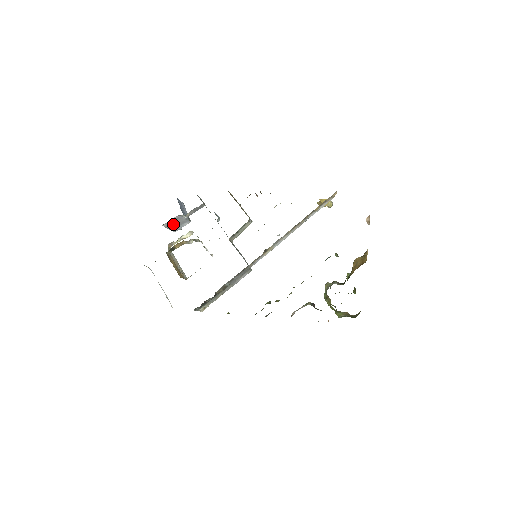
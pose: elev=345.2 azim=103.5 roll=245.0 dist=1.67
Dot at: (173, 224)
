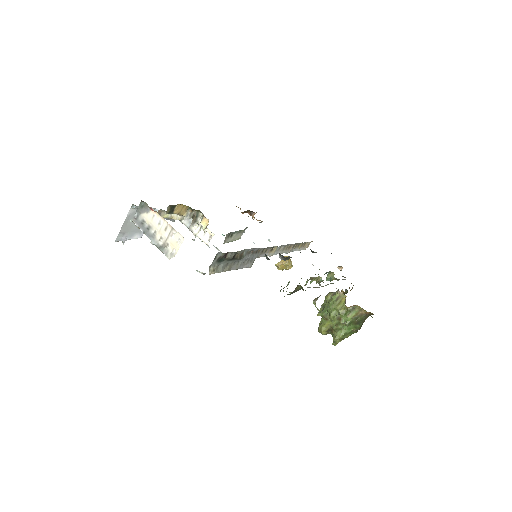
Dot at: occluded
